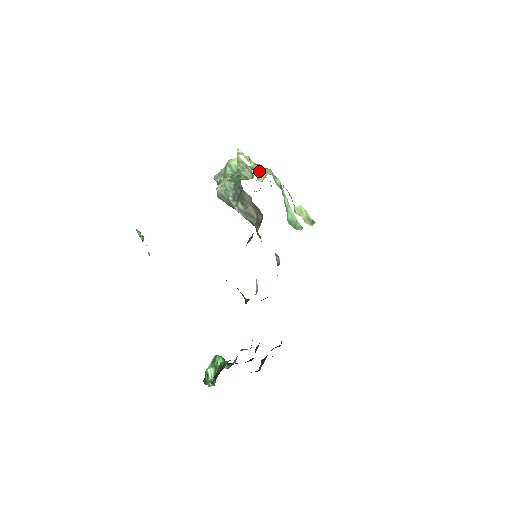
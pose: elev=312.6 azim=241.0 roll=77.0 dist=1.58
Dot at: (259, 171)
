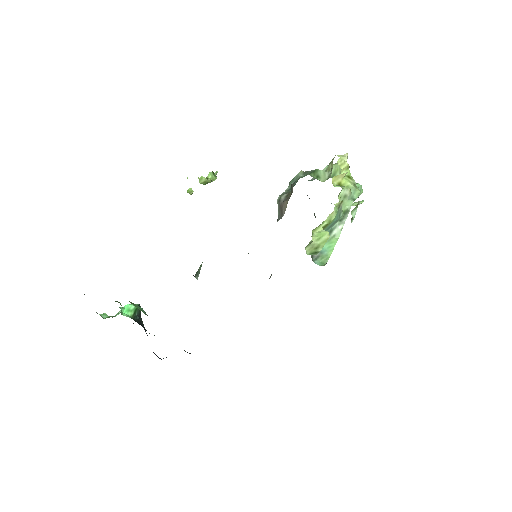
Dot at: (338, 180)
